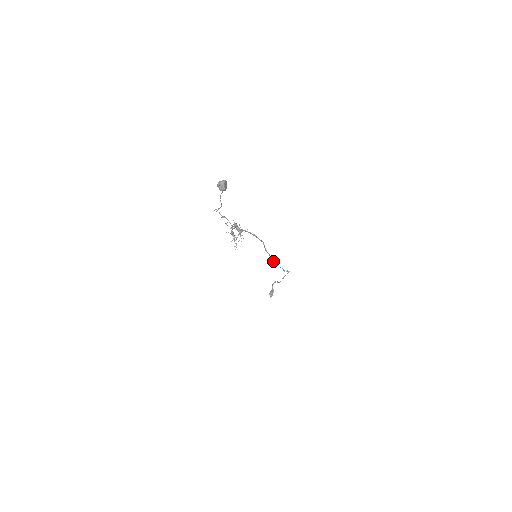
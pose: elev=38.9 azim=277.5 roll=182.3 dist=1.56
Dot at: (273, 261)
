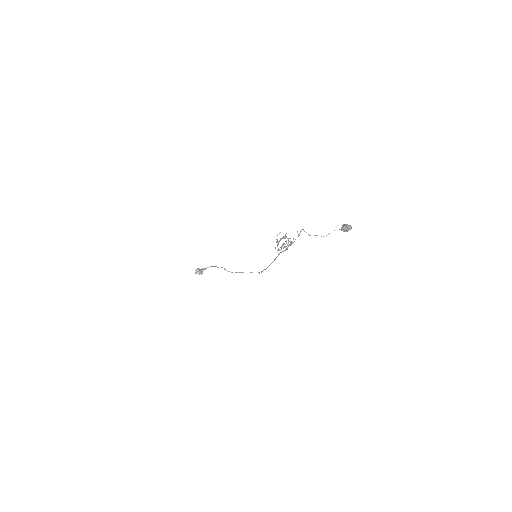
Dot at: occluded
